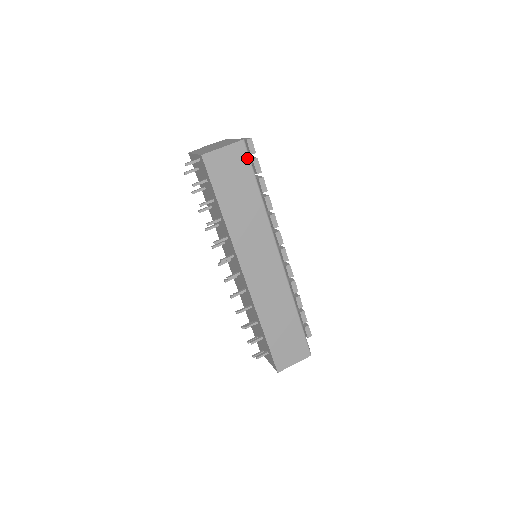
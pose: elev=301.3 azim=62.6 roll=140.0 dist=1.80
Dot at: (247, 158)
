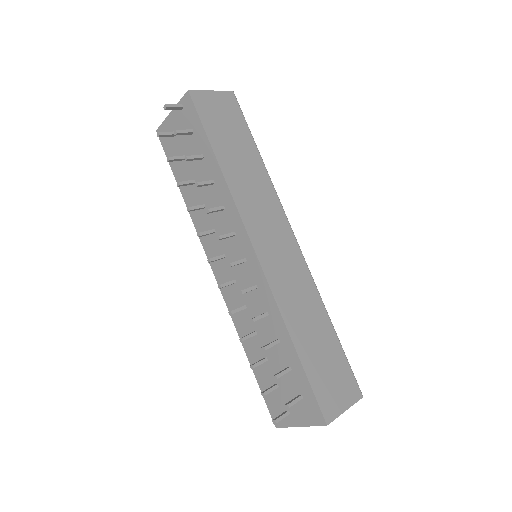
Dot at: (239, 111)
